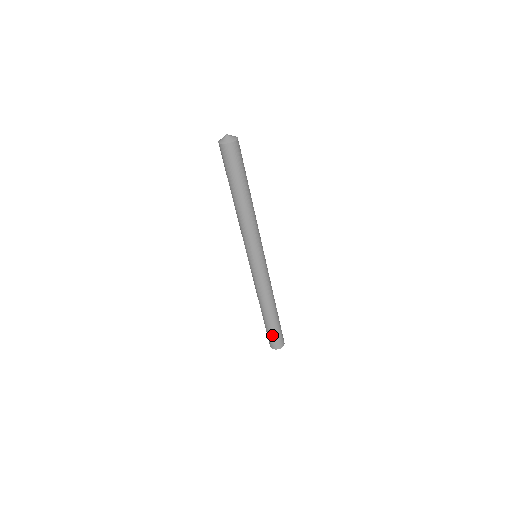
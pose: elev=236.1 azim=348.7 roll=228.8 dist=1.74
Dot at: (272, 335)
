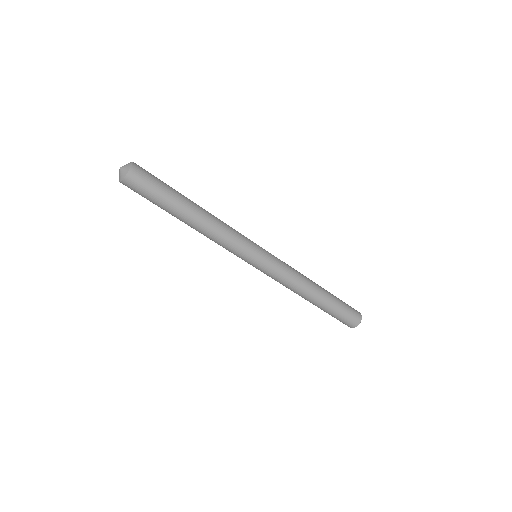
Dot at: (340, 316)
